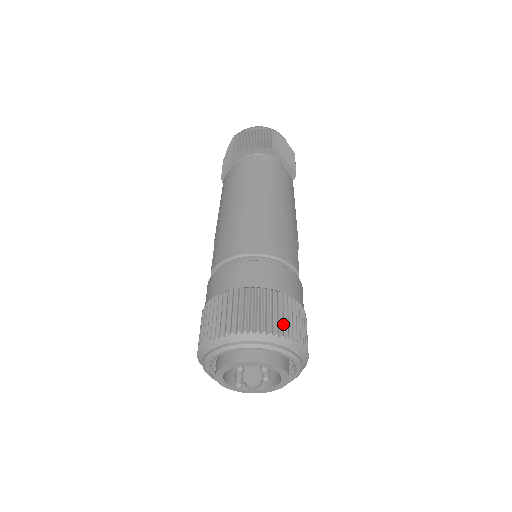
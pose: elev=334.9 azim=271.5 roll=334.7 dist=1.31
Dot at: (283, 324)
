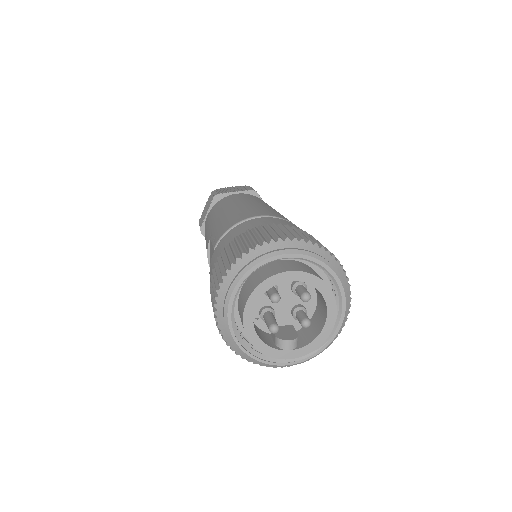
Dot at: (318, 244)
